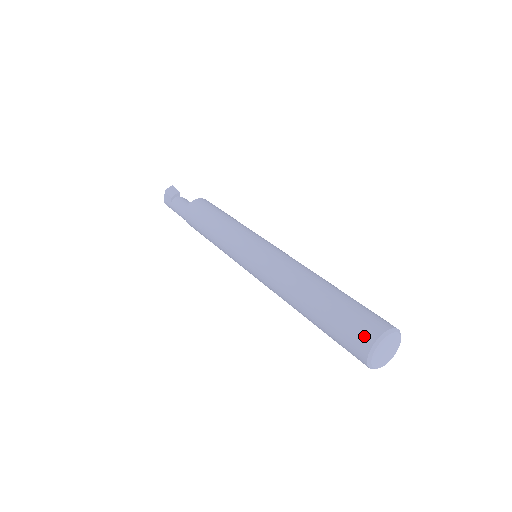
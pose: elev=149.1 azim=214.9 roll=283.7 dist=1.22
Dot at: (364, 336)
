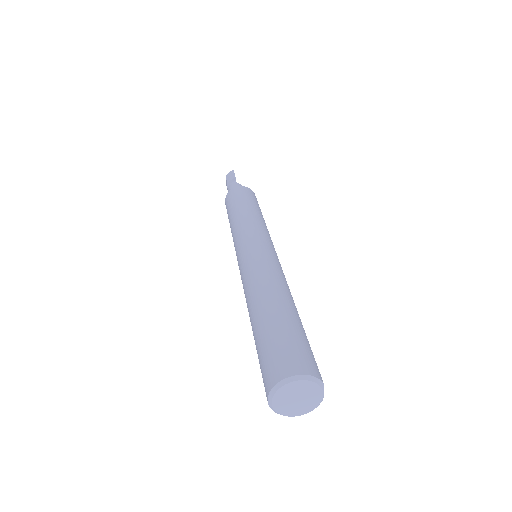
Dot at: (268, 377)
